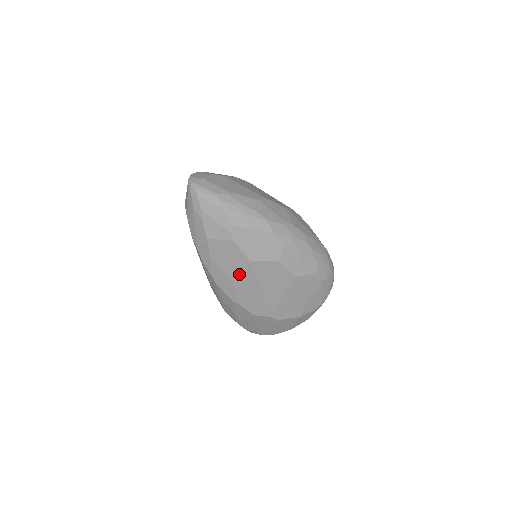
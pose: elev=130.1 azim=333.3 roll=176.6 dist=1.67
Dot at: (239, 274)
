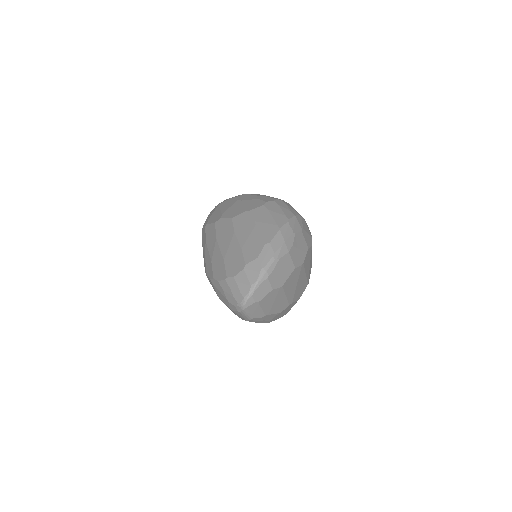
Dot at: occluded
